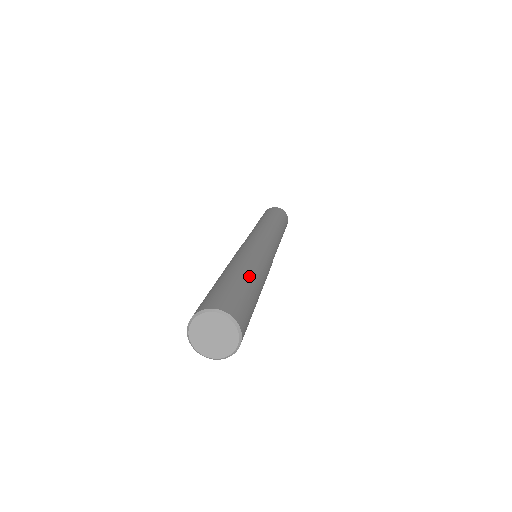
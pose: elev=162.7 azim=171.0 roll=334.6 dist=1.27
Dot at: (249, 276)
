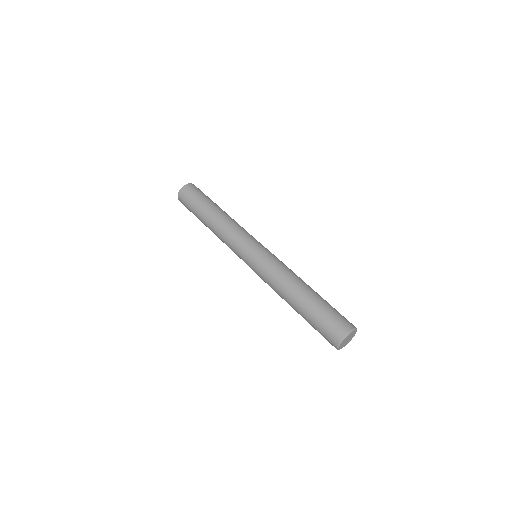
Dot at: (307, 294)
